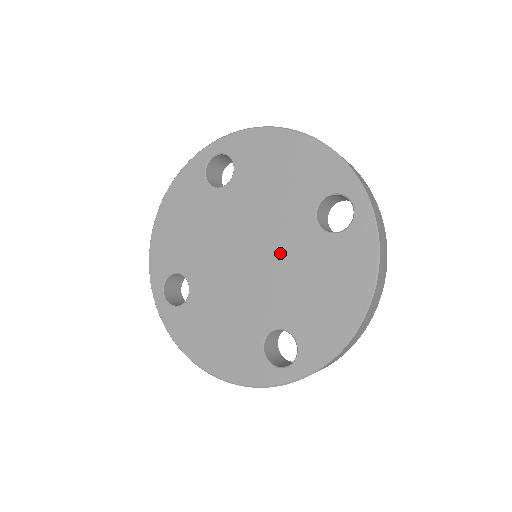
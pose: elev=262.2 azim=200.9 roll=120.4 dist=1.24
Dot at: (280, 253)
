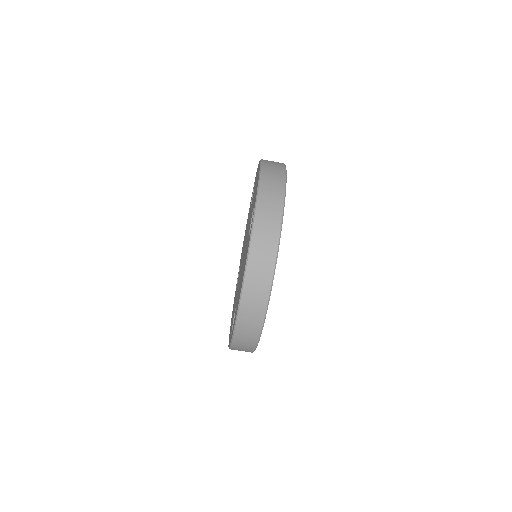
Dot at: occluded
